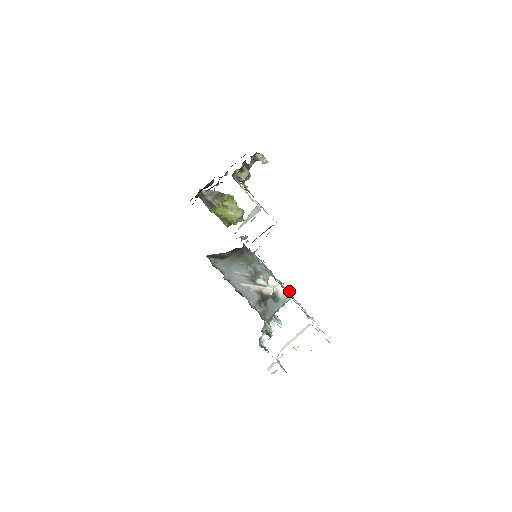
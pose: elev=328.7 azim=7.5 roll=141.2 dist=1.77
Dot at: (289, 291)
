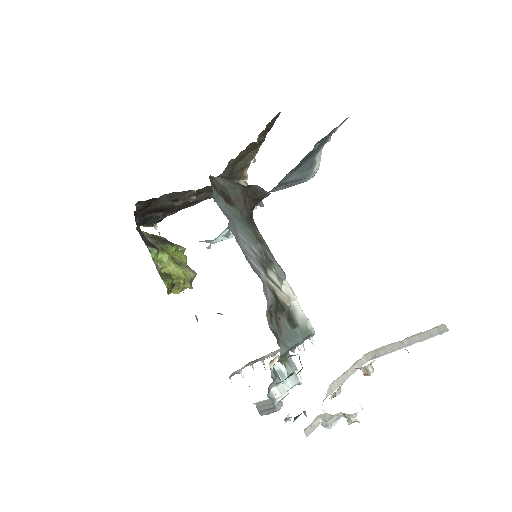
Dot at: occluded
